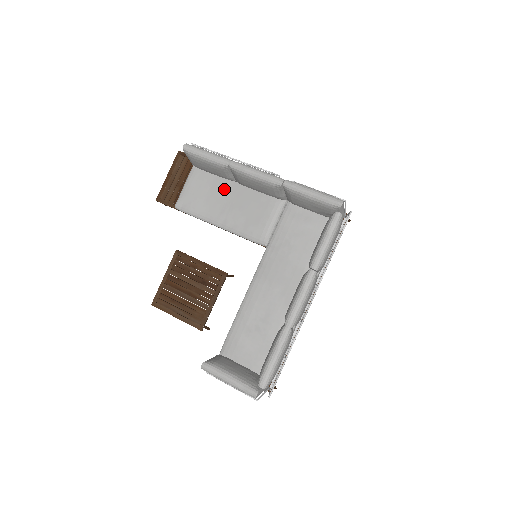
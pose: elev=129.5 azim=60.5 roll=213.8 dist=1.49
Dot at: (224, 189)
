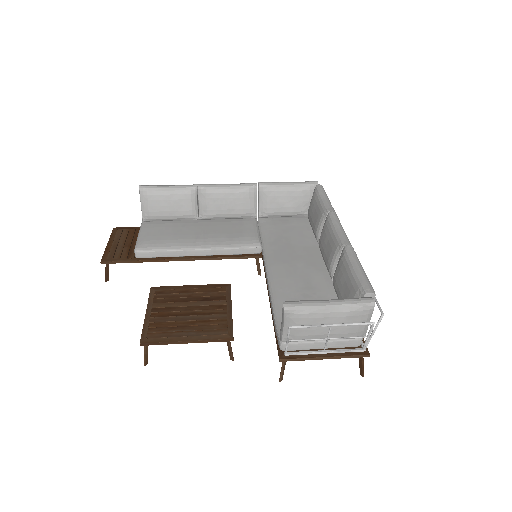
Dot at: (189, 226)
